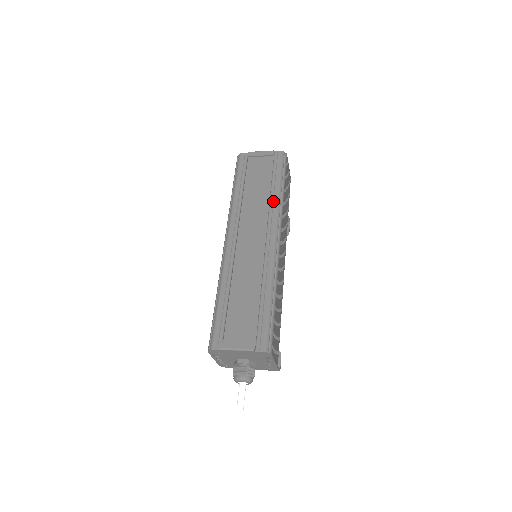
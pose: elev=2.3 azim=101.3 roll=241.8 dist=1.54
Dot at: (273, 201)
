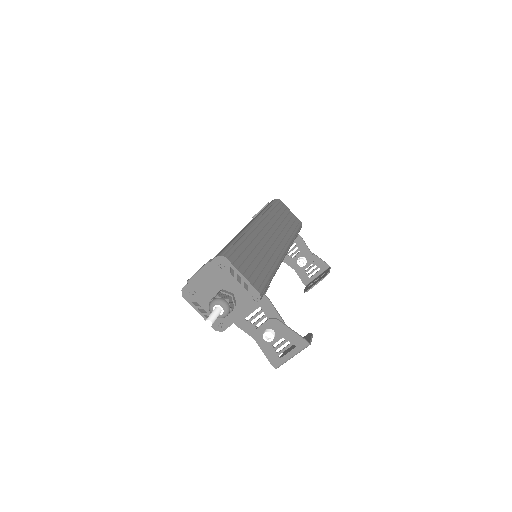
Dot at: occluded
